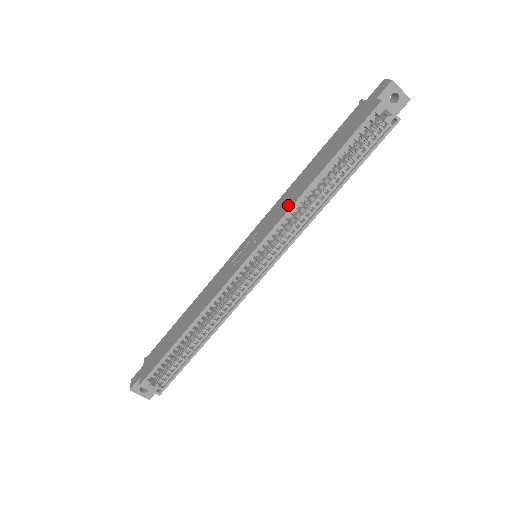
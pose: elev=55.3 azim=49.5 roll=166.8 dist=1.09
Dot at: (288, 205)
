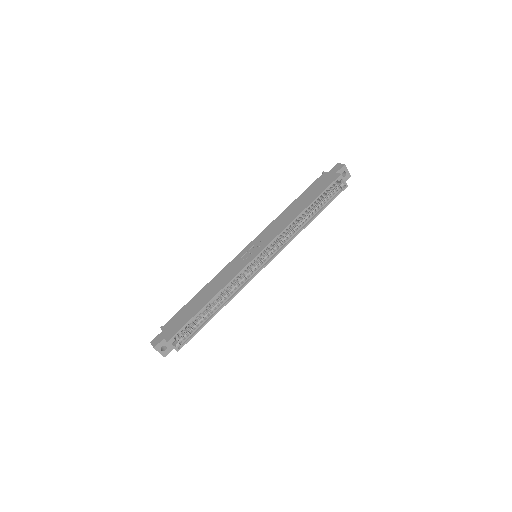
Dot at: (284, 225)
